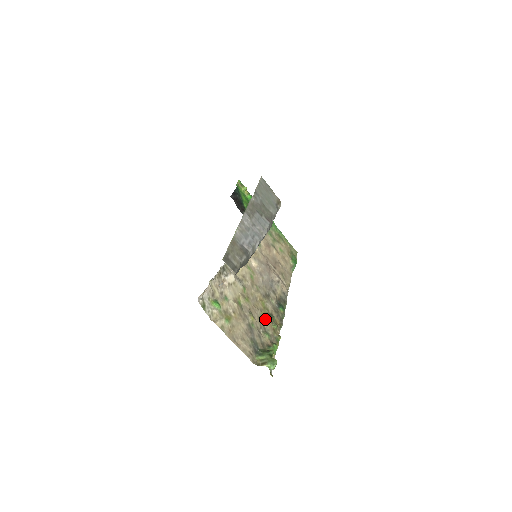
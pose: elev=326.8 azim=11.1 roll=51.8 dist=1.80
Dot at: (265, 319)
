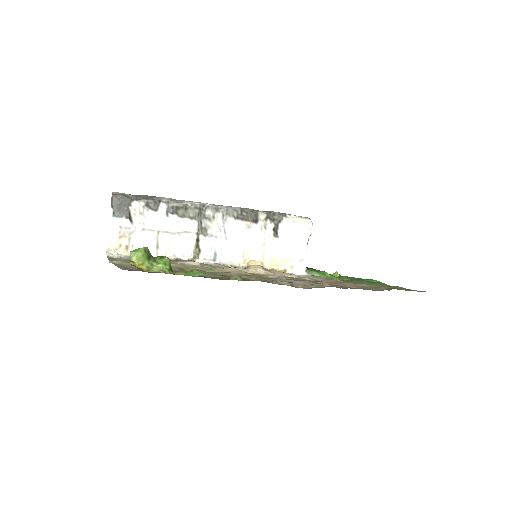
Dot at: (223, 278)
